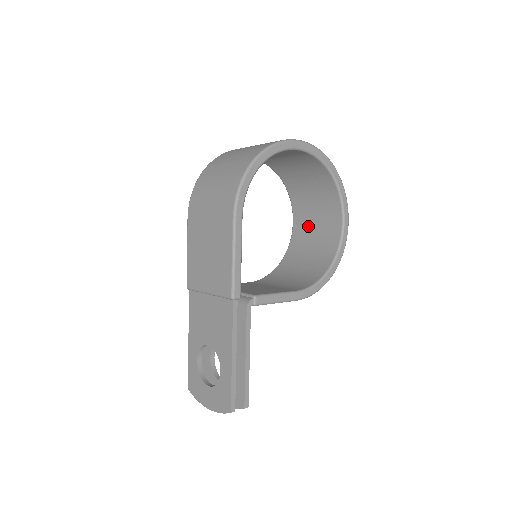
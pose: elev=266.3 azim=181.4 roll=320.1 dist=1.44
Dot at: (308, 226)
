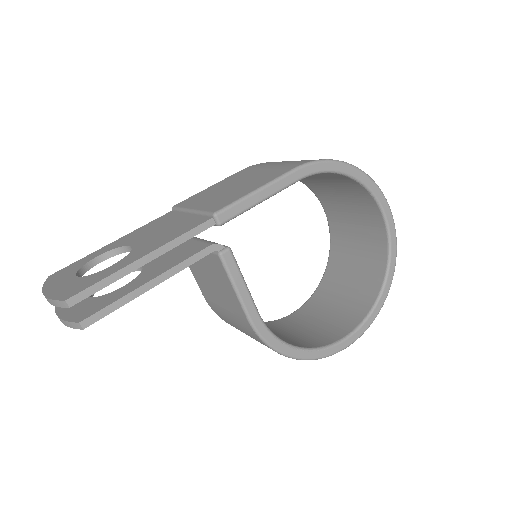
Dot at: (310, 318)
